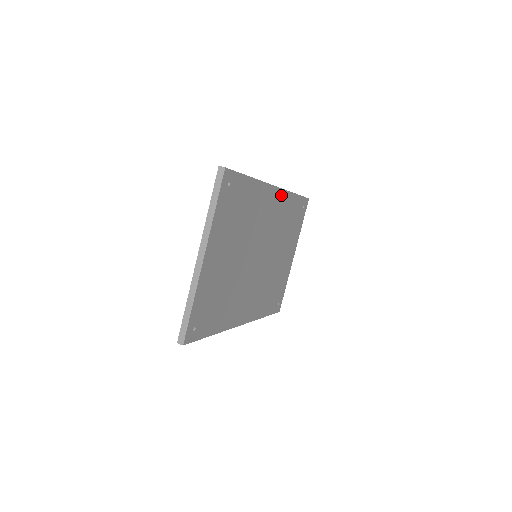
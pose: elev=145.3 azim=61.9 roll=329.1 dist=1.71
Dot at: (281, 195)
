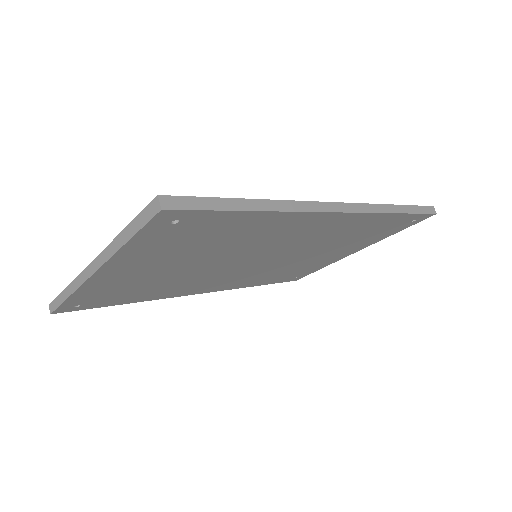
Dot at: (352, 217)
